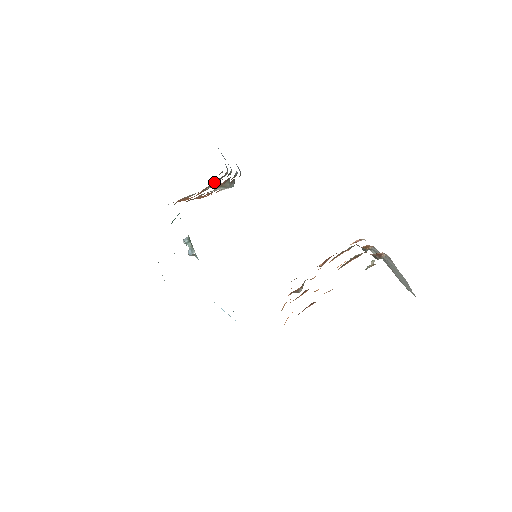
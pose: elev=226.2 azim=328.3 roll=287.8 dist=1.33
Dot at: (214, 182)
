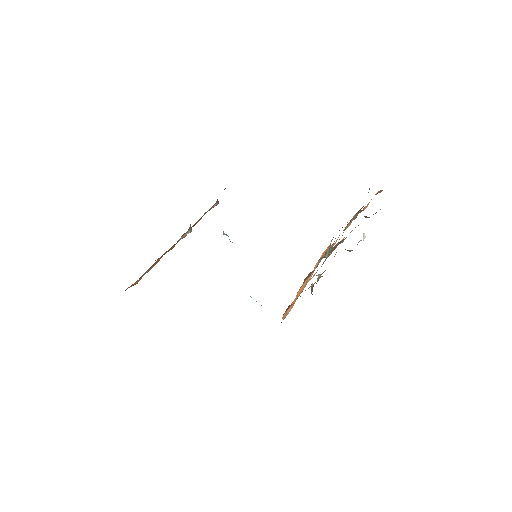
Dot at: occluded
